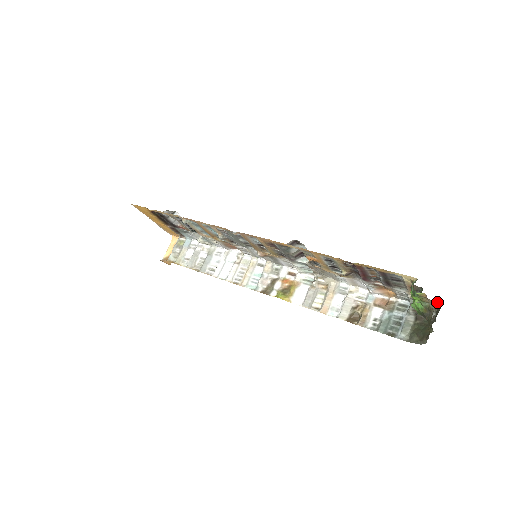
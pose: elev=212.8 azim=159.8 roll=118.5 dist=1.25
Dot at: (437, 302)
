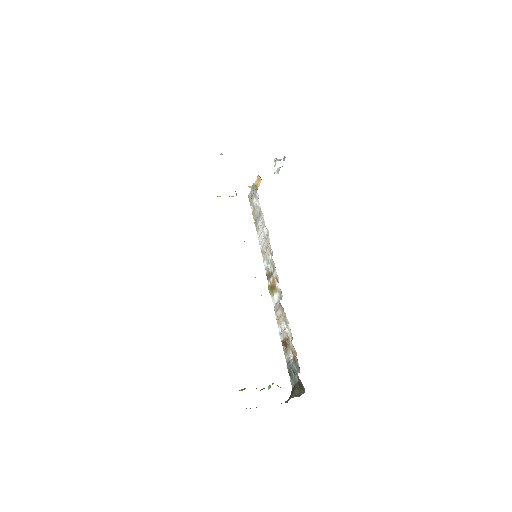
Dot at: occluded
